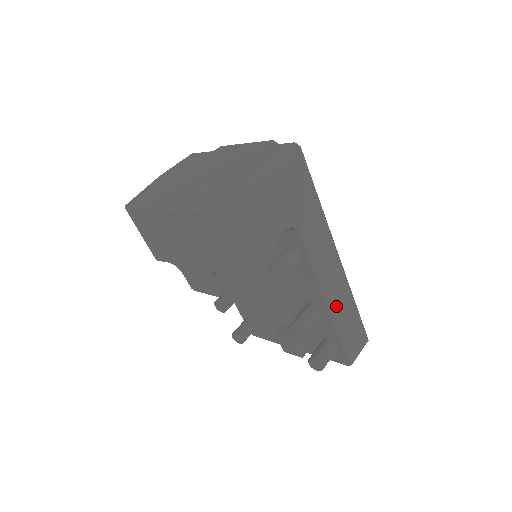
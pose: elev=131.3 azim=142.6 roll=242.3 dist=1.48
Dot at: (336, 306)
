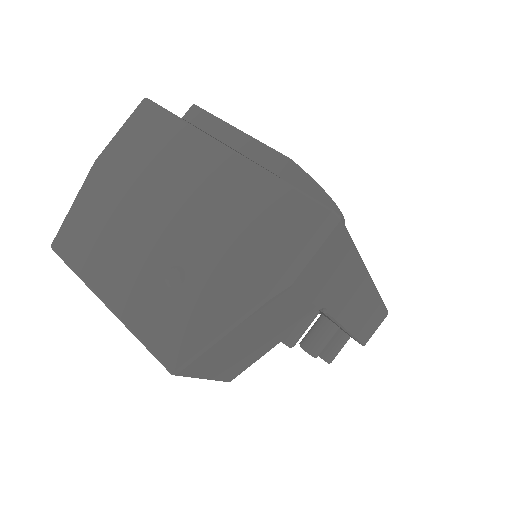
Dot at: (357, 324)
